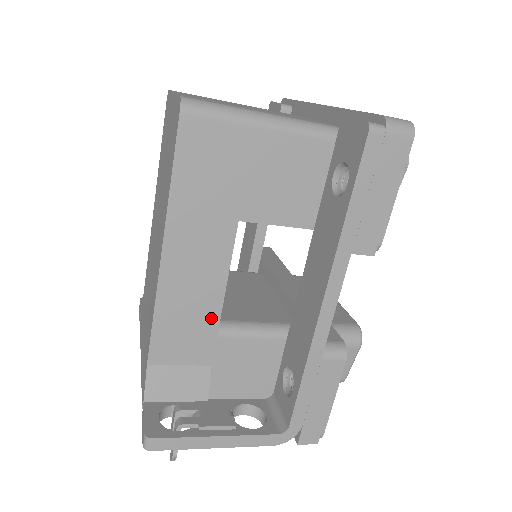
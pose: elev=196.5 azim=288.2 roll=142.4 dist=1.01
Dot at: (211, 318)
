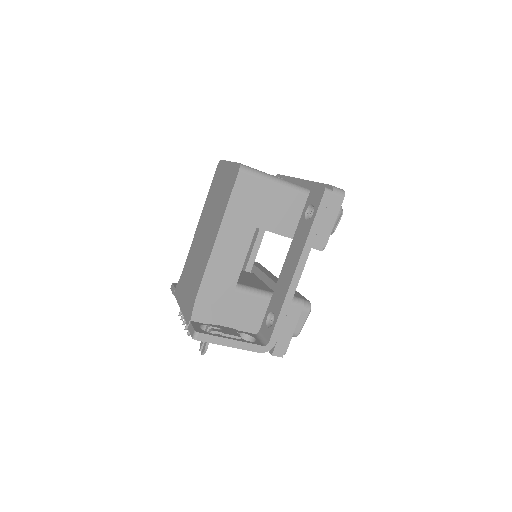
Dot at: (233, 279)
